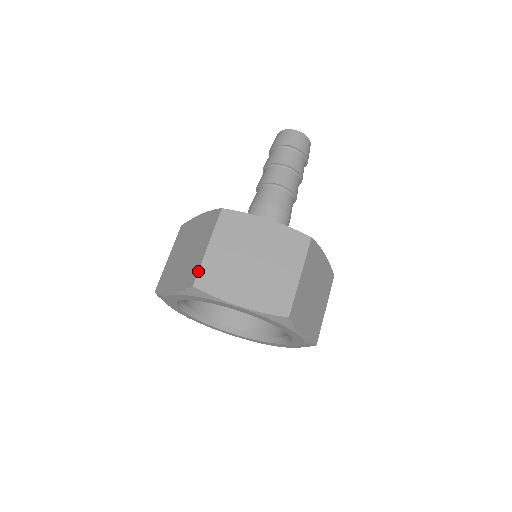
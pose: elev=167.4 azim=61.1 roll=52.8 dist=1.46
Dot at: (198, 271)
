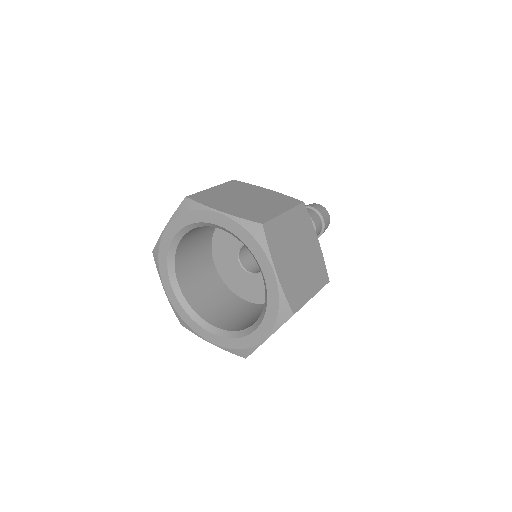
Dot at: (195, 193)
